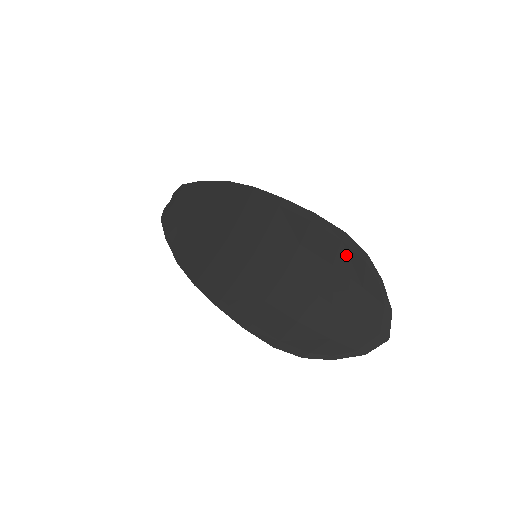
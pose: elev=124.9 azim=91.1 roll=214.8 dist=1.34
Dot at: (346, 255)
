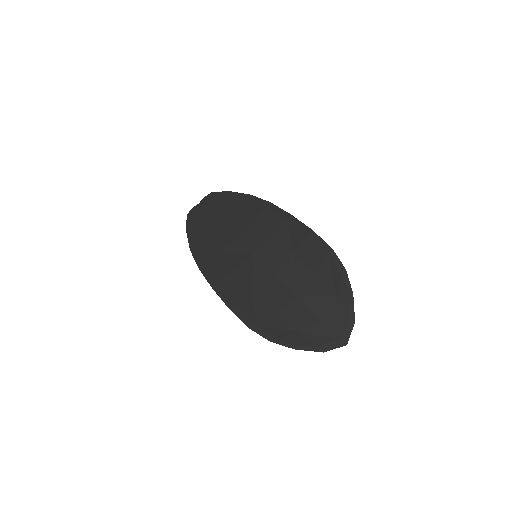
Dot at: (329, 268)
